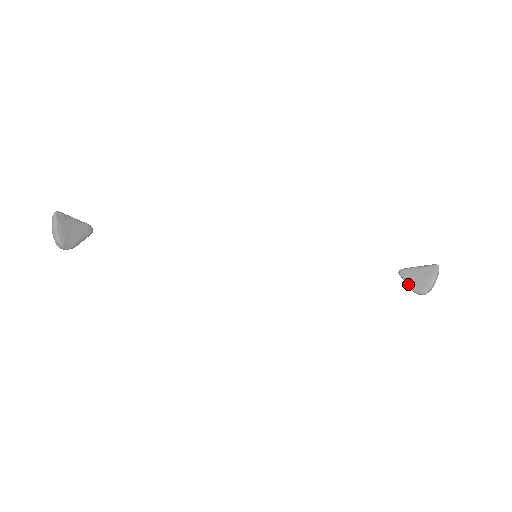
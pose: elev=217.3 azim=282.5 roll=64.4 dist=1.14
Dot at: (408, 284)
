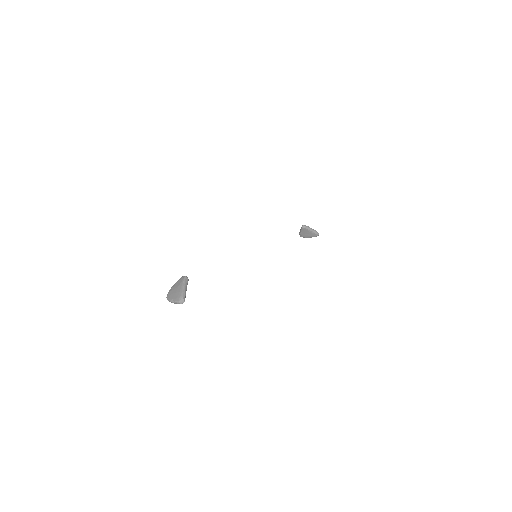
Dot at: (301, 232)
